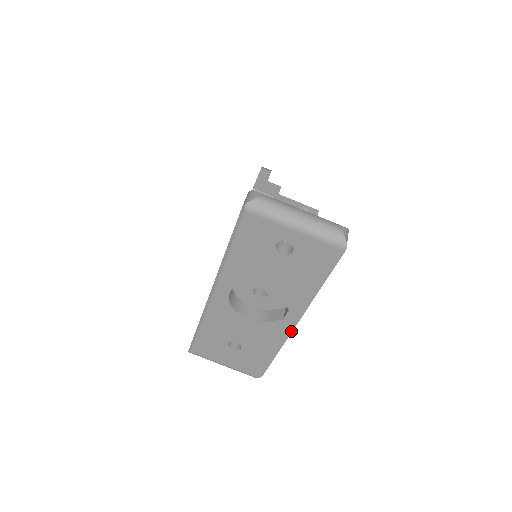
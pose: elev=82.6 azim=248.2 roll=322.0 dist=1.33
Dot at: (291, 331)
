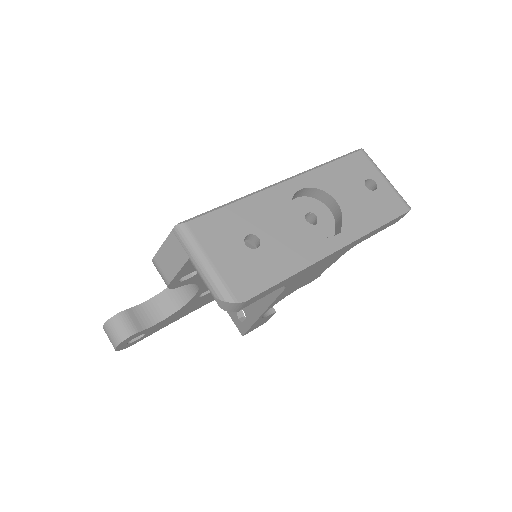
Dot at: (328, 255)
